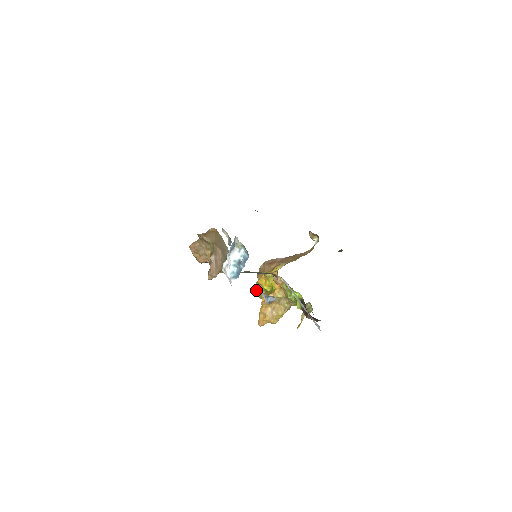
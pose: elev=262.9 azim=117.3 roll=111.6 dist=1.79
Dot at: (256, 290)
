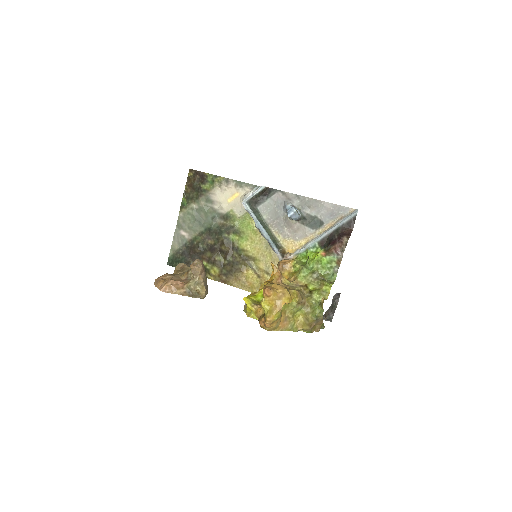
Dot at: (249, 297)
